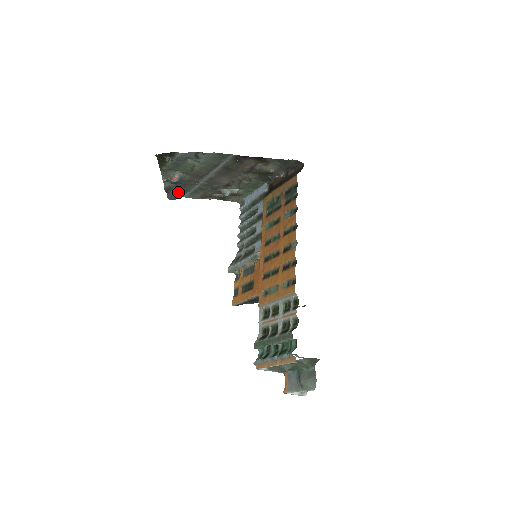
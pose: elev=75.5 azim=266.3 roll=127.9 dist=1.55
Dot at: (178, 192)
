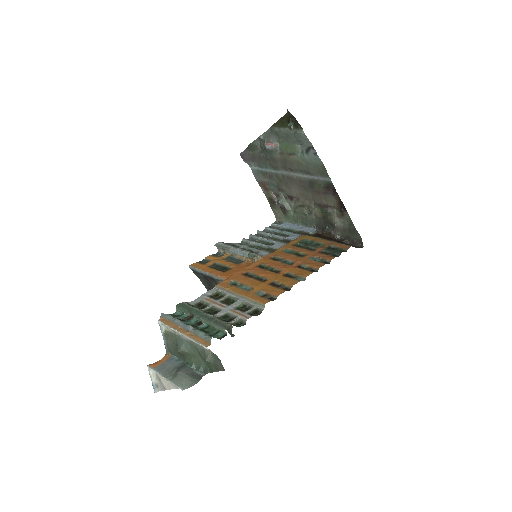
Dot at: (254, 158)
